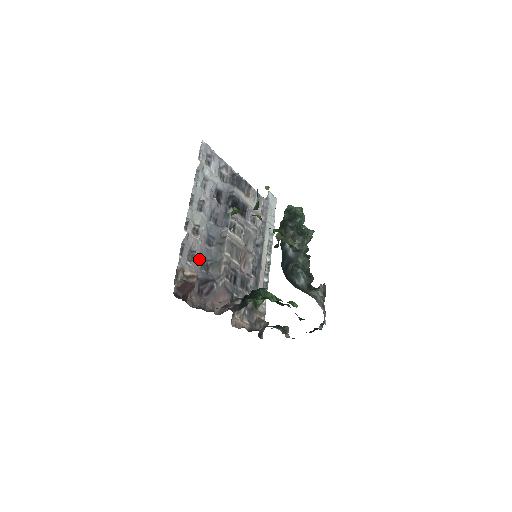
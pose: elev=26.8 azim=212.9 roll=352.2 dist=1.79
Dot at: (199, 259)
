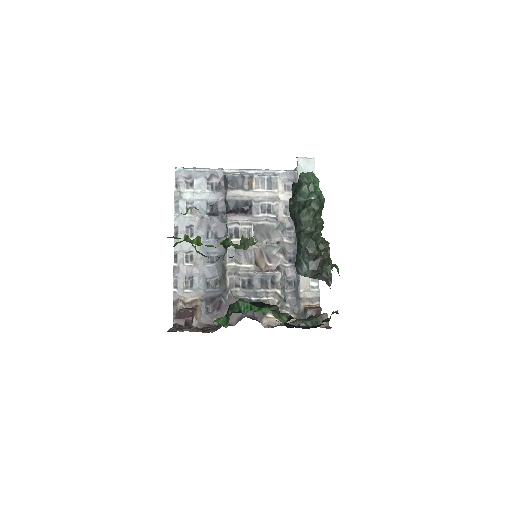
Dot at: (201, 281)
